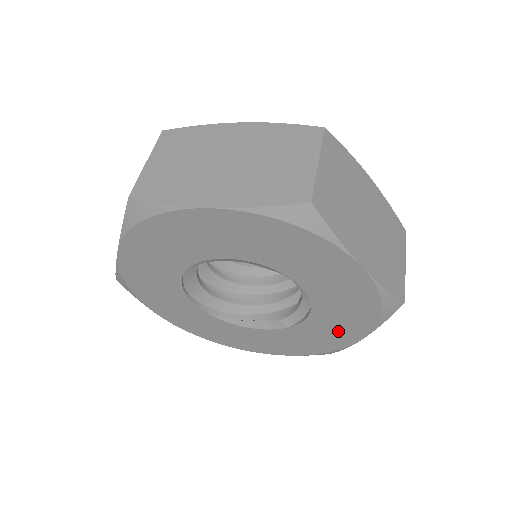
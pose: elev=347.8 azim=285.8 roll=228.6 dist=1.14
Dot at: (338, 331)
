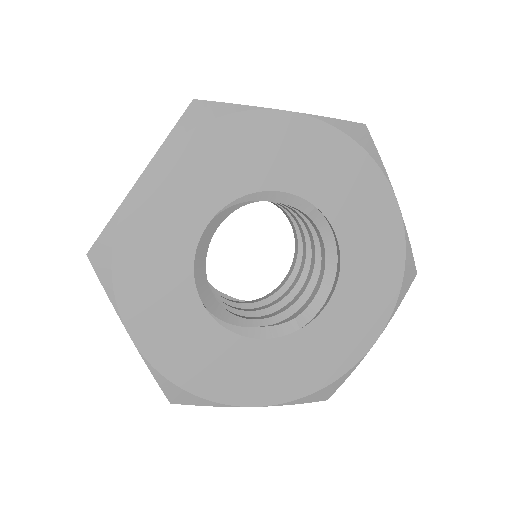
Dot at: (356, 326)
